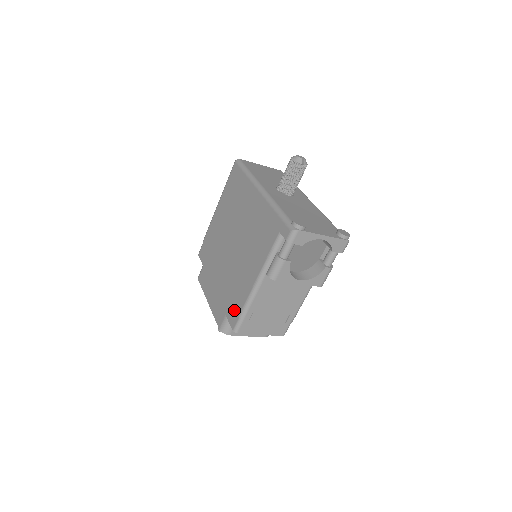
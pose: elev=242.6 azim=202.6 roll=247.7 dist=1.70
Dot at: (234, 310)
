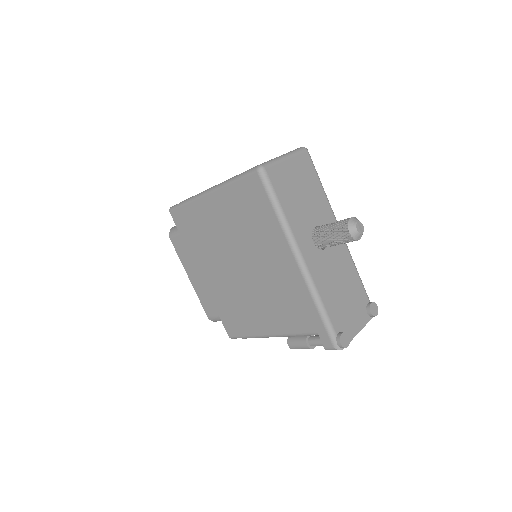
Dot at: (233, 325)
